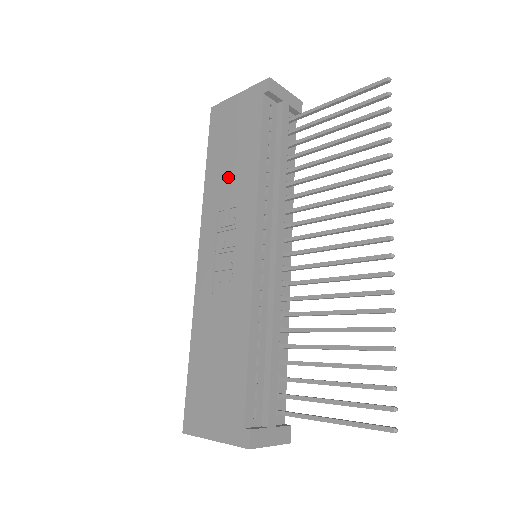
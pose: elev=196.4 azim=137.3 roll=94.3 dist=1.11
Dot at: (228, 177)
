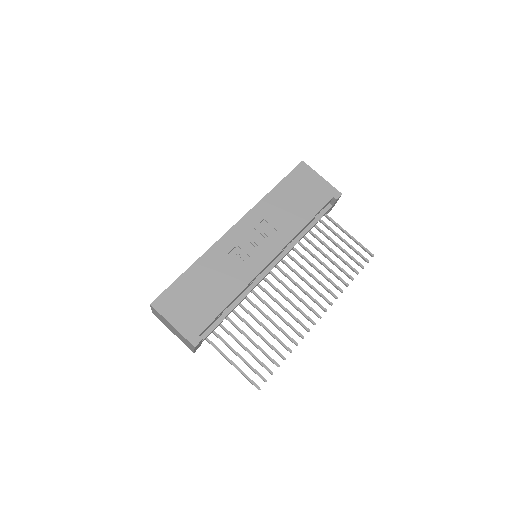
Dot at: (284, 210)
